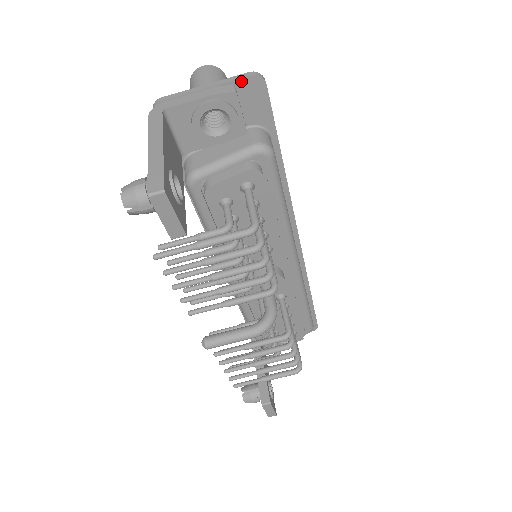
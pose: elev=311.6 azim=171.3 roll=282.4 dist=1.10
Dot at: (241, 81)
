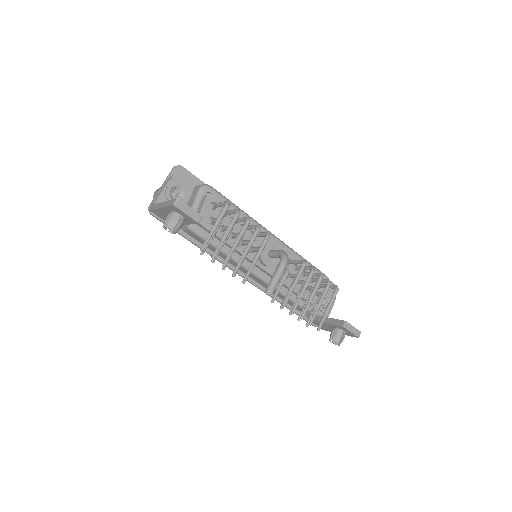
Dot at: (173, 173)
